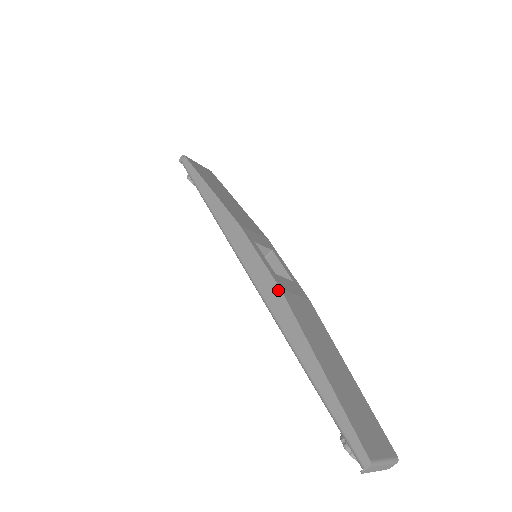
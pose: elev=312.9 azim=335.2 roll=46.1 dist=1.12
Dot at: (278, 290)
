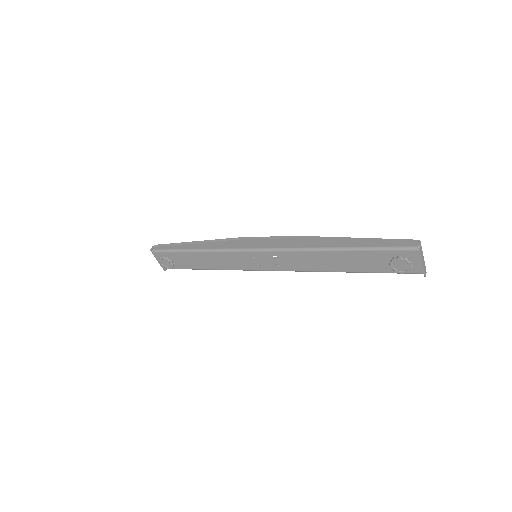
Dot at: (295, 239)
